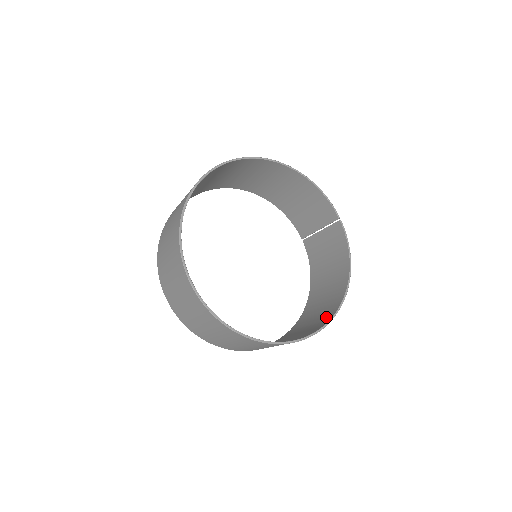
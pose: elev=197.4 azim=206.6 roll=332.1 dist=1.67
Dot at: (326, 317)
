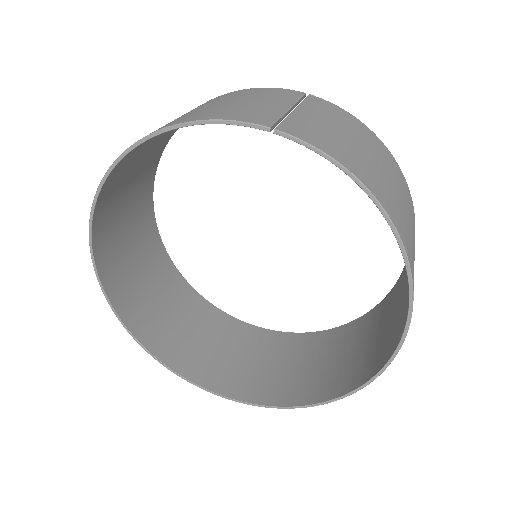
Dot at: occluded
